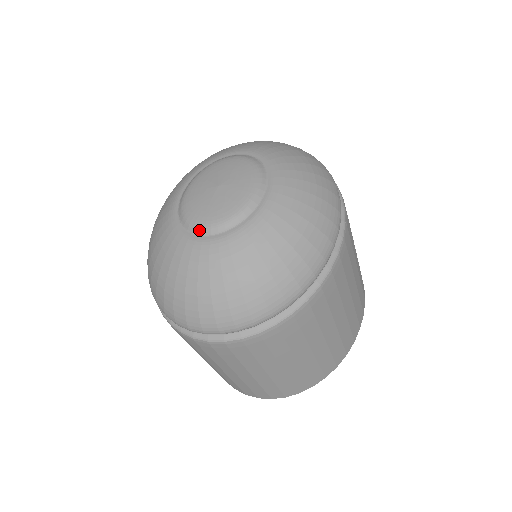
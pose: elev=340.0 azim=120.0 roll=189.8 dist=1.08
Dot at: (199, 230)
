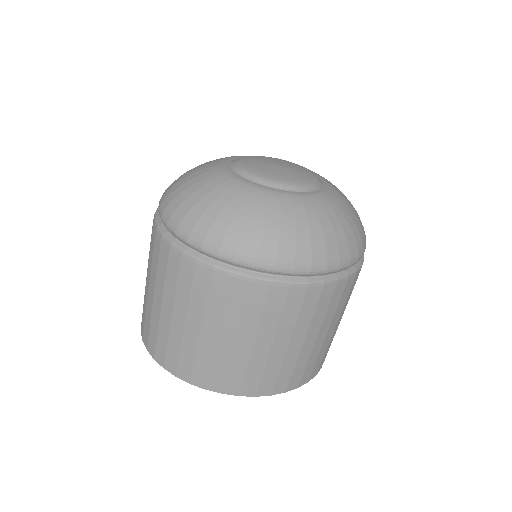
Dot at: (234, 163)
